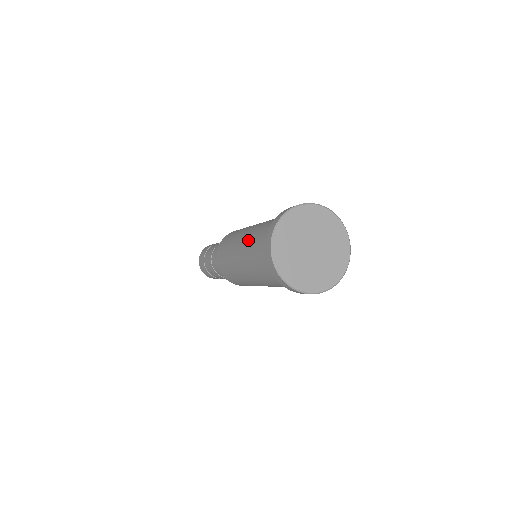
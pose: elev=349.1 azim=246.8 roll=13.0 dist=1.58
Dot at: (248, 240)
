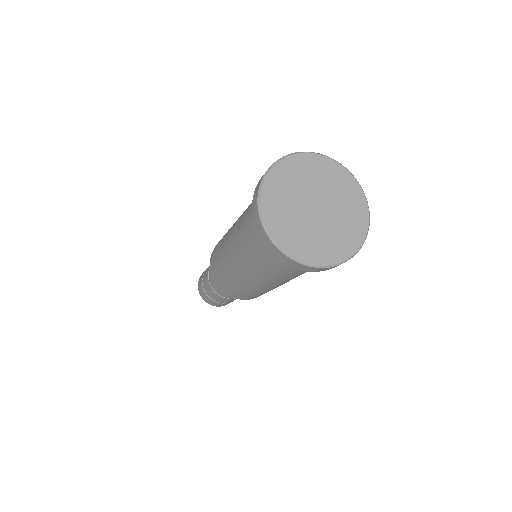
Dot at: (240, 218)
